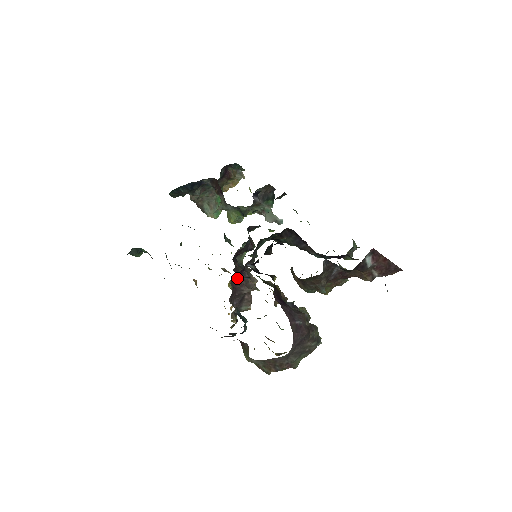
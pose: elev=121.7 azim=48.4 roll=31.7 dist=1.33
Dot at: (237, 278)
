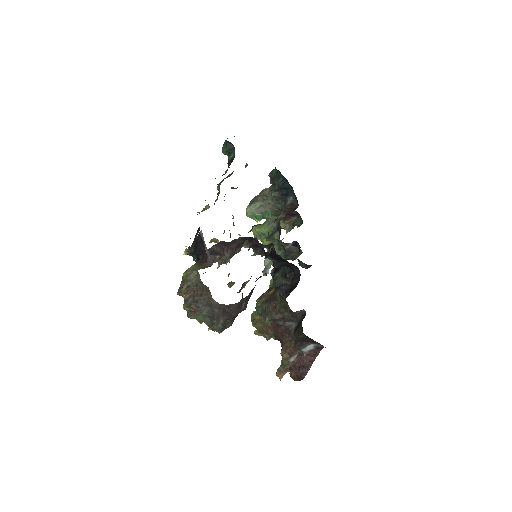
Dot at: (238, 244)
